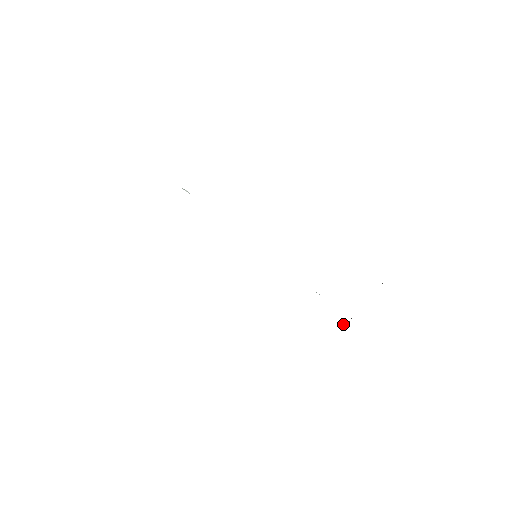
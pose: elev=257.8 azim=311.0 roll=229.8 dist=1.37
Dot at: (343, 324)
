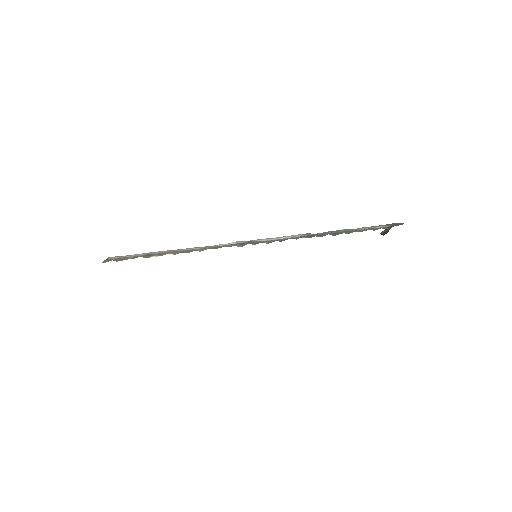
Dot at: occluded
